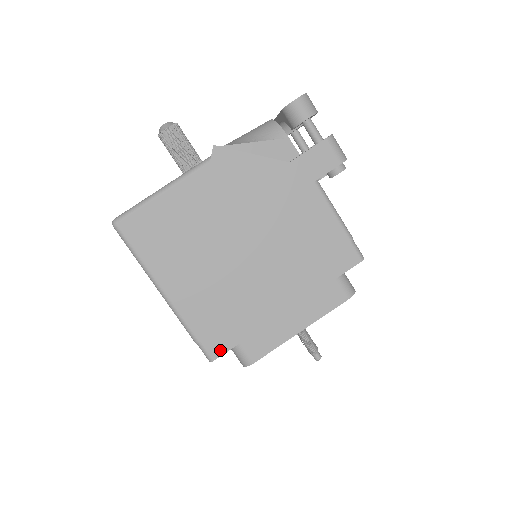
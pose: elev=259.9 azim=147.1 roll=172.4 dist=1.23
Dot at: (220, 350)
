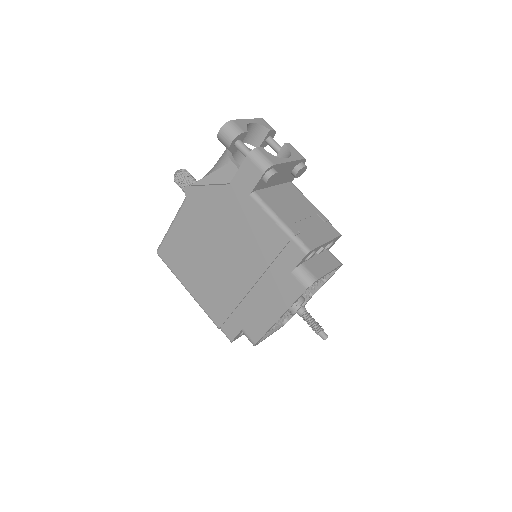
Dot at: (233, 334)
